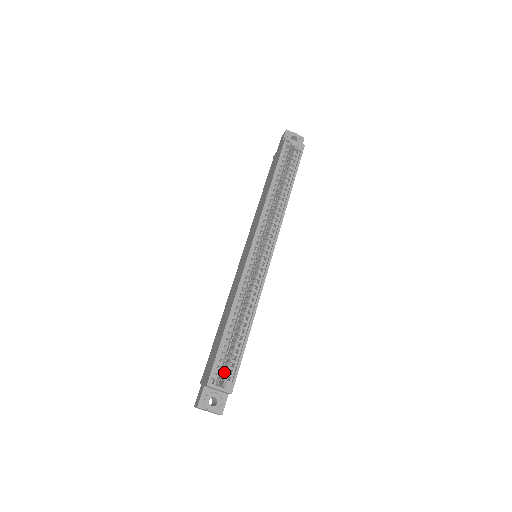
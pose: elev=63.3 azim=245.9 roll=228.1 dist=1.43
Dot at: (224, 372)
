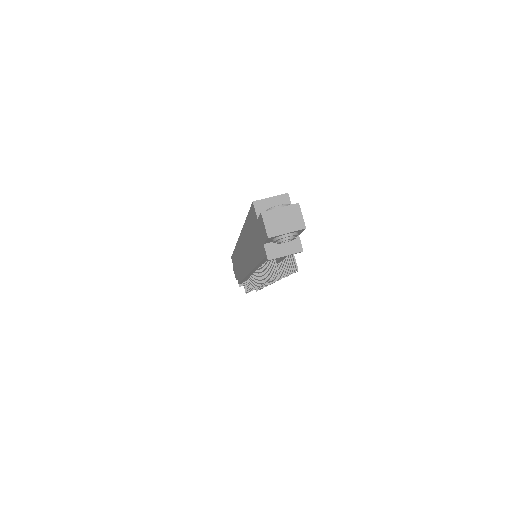
Dot at: occluded
